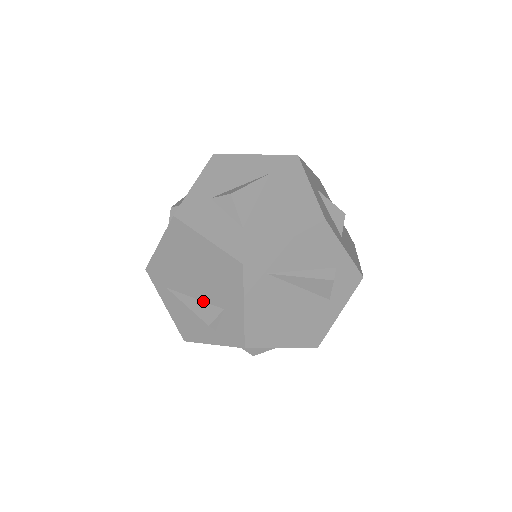
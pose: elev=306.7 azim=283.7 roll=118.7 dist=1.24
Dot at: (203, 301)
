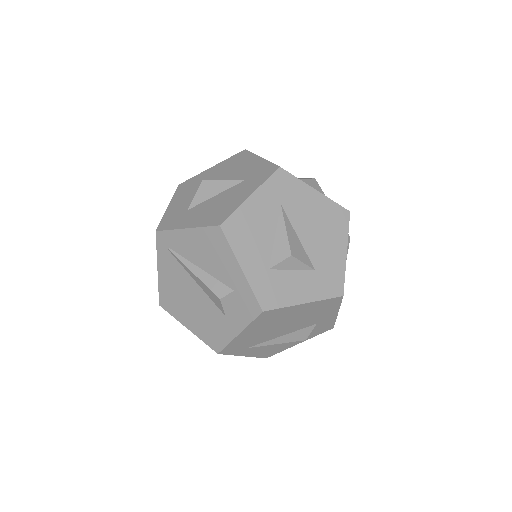
Dot at: (293, 332)
